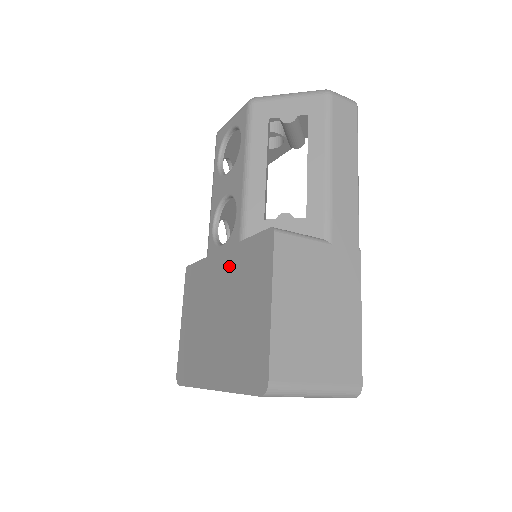
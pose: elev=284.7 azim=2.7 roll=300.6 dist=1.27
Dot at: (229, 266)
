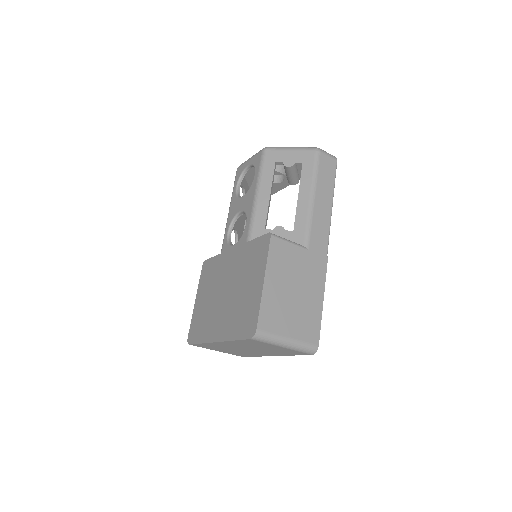
Dot at: (237, 259)
